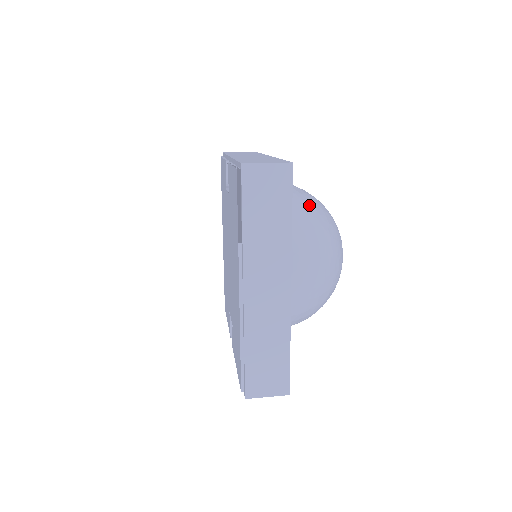
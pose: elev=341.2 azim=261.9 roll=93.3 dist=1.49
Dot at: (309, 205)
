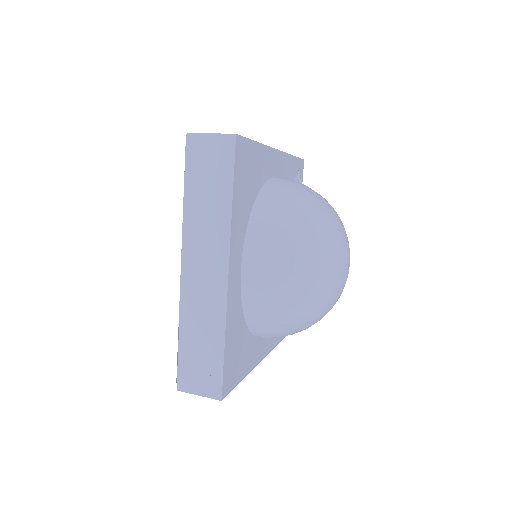
Dot at: (295, 199)
